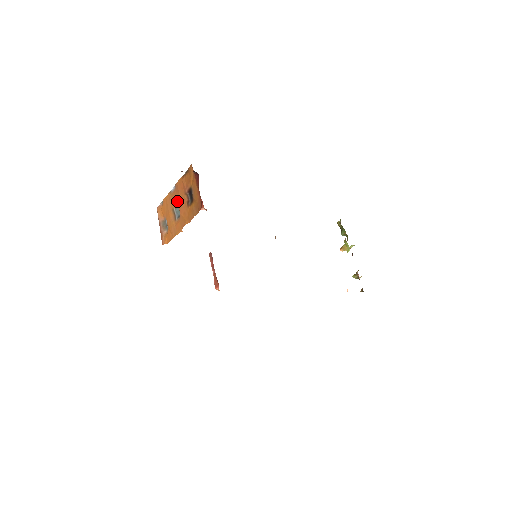
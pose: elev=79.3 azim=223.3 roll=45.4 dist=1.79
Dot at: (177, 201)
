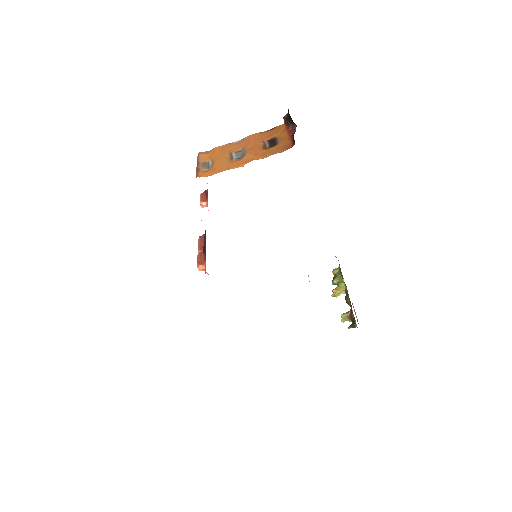
Dot at: (244, 147)
